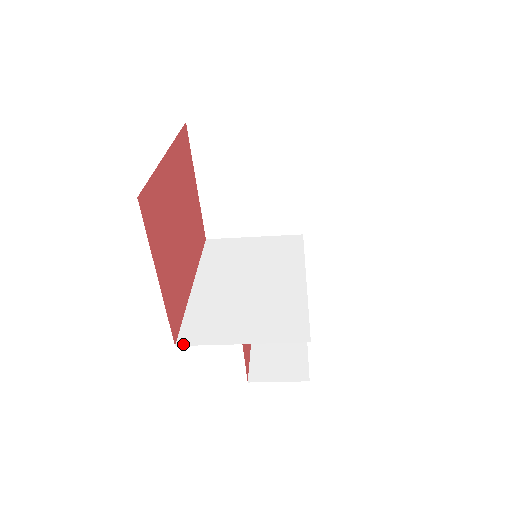
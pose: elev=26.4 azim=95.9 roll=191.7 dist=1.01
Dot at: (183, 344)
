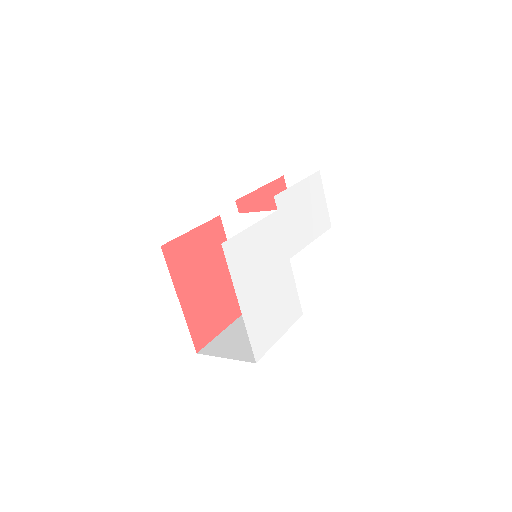
Dot at: occluded
